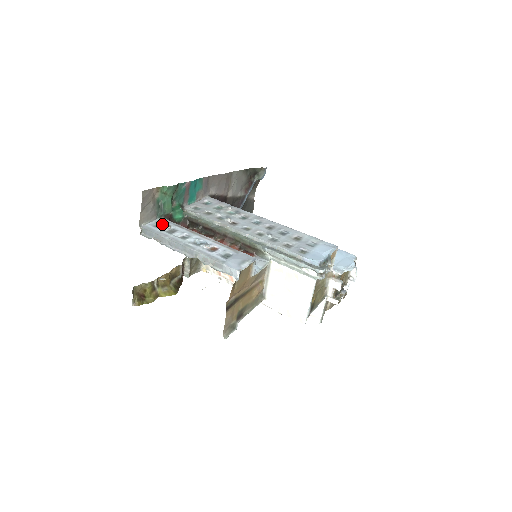
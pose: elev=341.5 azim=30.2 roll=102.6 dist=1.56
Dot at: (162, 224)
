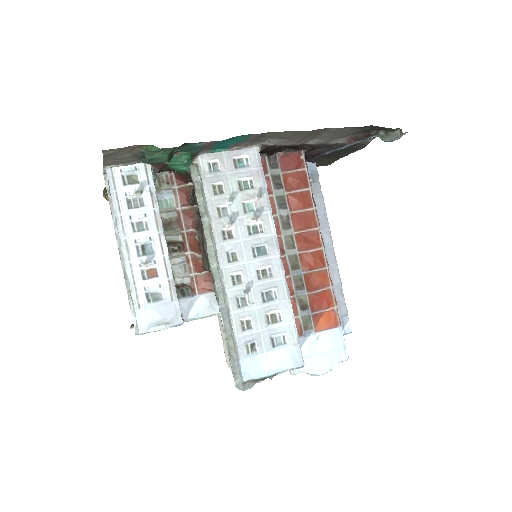
Dot at: (137, 178)
